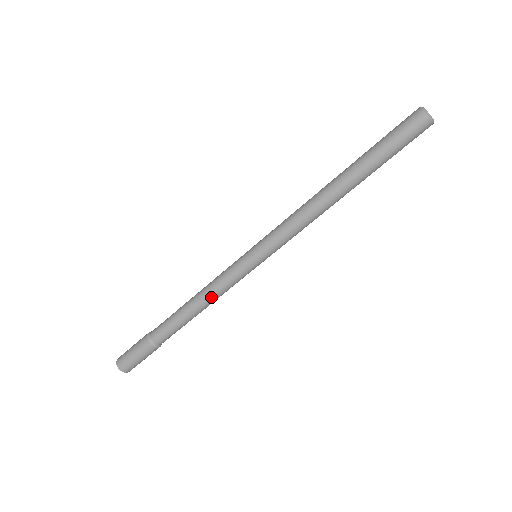
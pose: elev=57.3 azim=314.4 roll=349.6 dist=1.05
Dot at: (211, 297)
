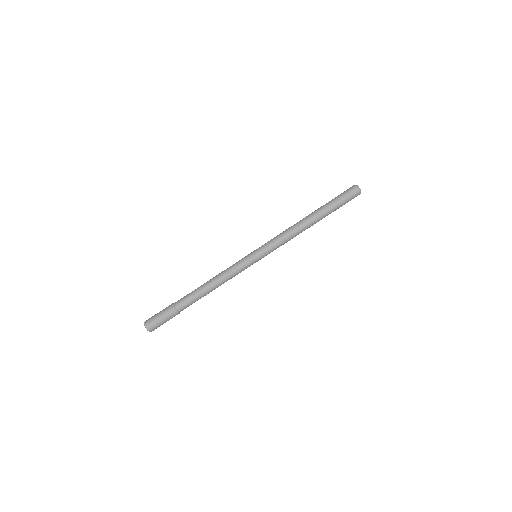
Dot at: (222, 276)
